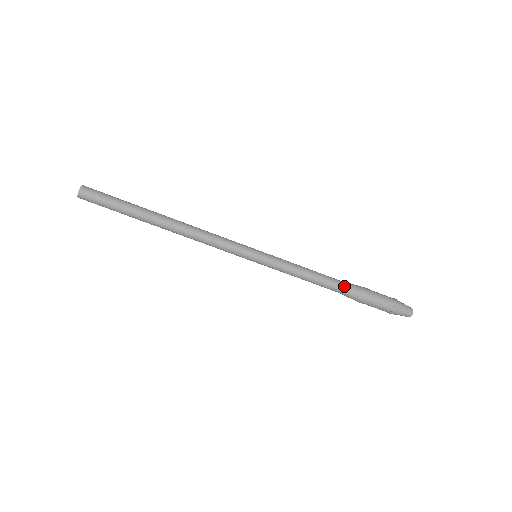
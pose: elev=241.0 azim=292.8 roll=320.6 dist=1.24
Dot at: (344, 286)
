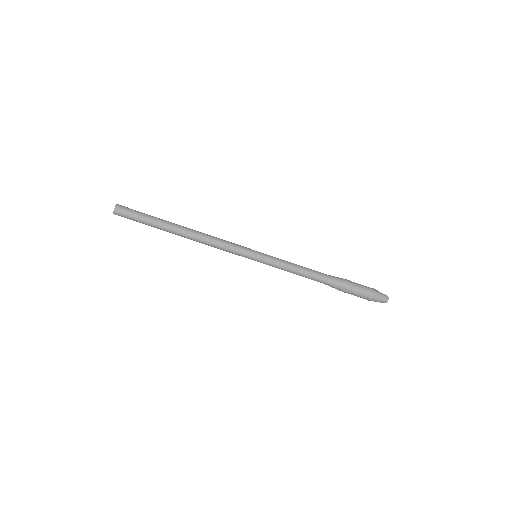
Dot at: (329, 275)
